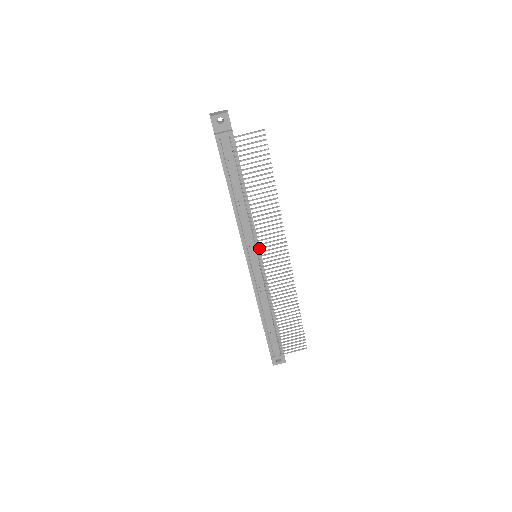
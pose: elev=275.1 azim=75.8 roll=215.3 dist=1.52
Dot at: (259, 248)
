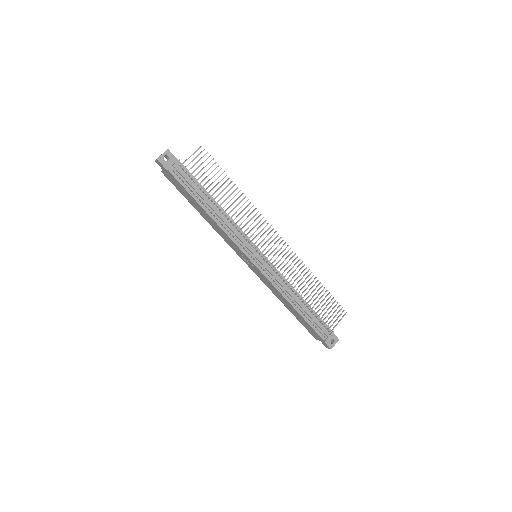
Dot at: (254, 243)
